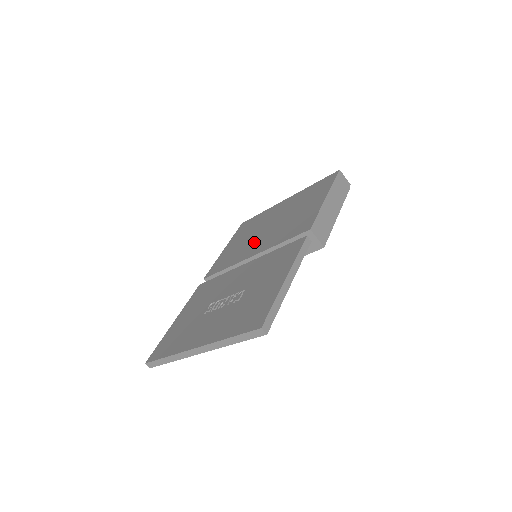
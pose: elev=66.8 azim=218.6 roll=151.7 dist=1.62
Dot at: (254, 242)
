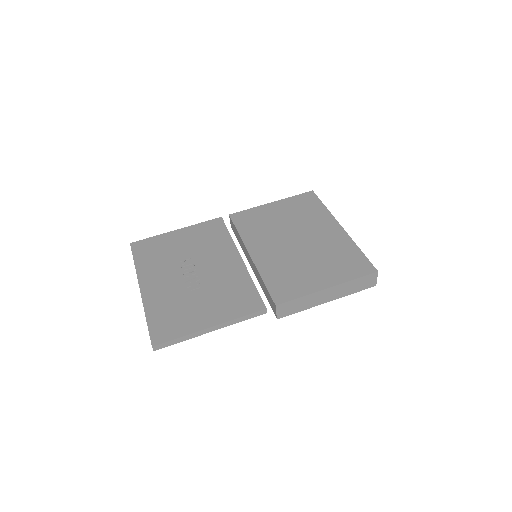
Dot at: (273, 240)
